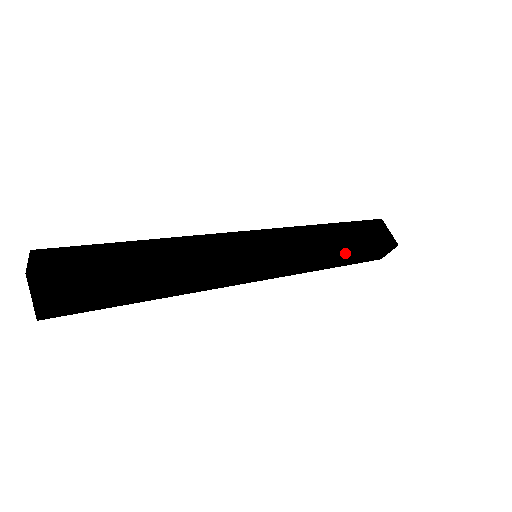
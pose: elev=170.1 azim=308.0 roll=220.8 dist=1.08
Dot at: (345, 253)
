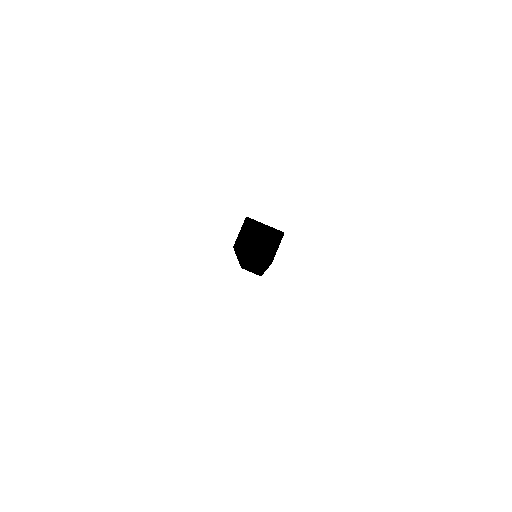
Dot at: occluded
